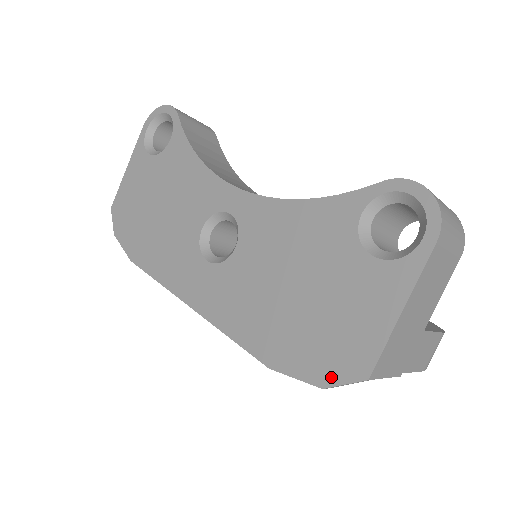
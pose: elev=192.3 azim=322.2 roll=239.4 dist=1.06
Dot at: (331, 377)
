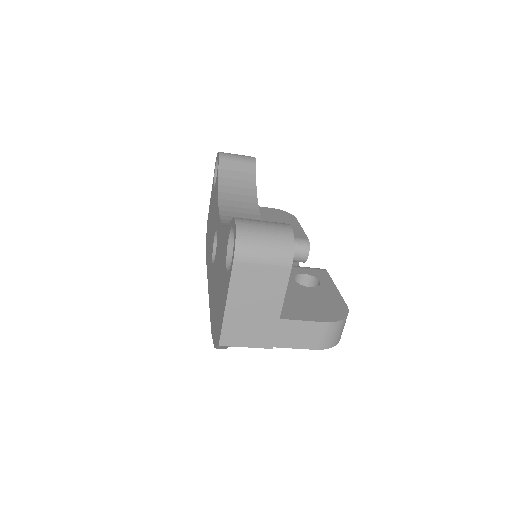
Dot at: (216, 342)
